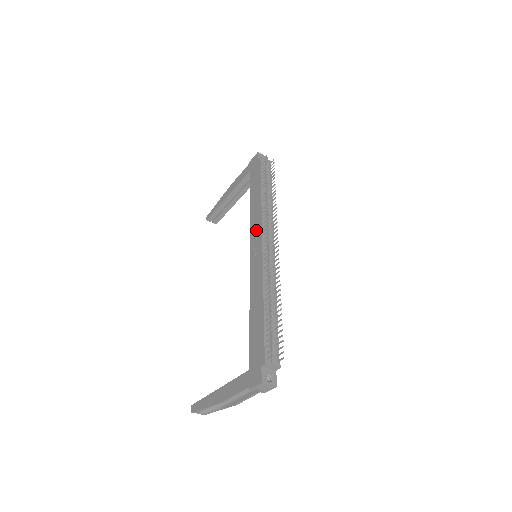
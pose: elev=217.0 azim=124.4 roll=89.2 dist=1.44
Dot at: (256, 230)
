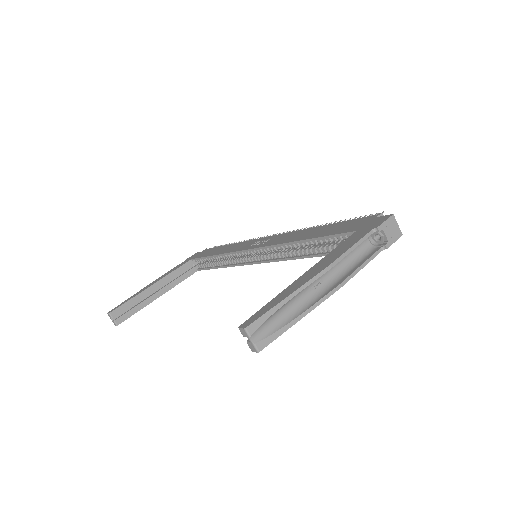
Dot at: (248, 244)
